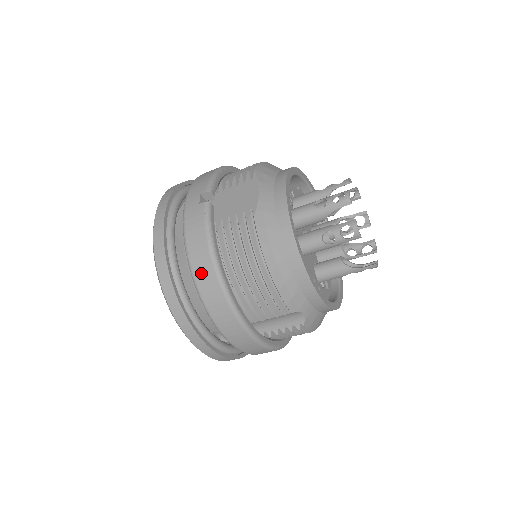
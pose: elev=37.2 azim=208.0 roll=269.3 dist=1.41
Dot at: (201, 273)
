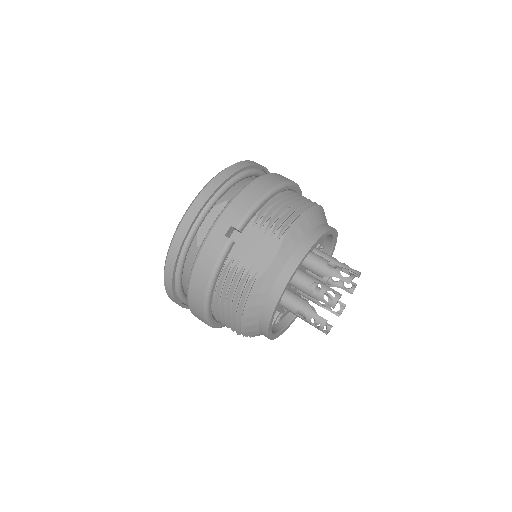
Dot at: (196, 286)
